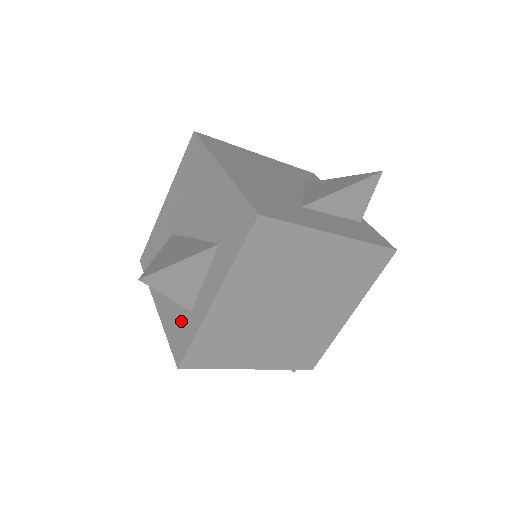
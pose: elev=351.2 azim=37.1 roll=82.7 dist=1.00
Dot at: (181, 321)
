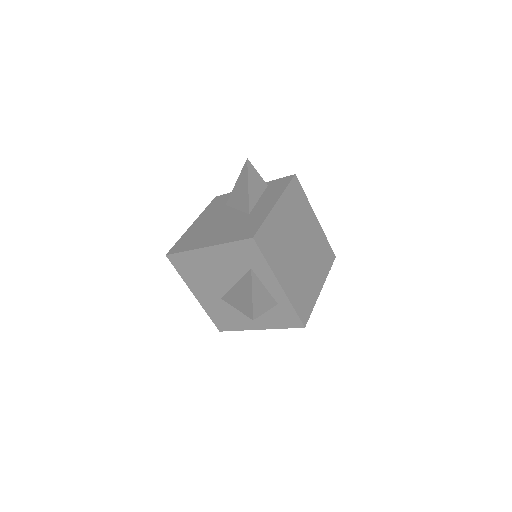
Dot at: (279, 314)
